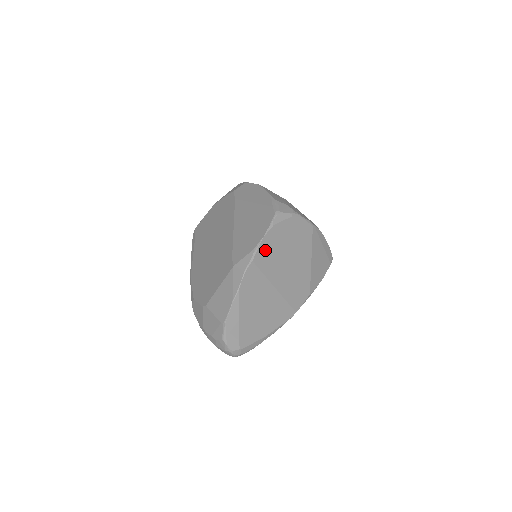
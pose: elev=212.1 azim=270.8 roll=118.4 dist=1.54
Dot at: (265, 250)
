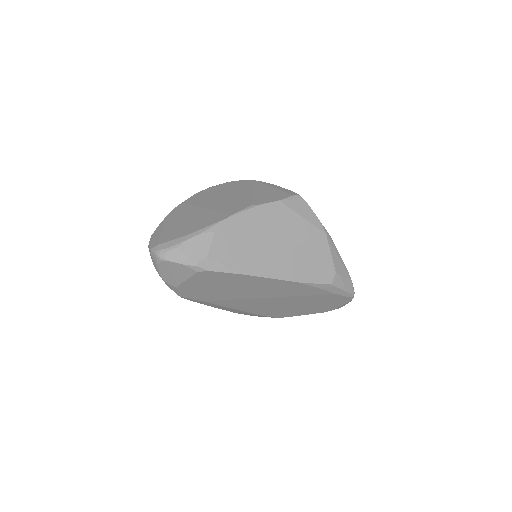
Dot at: (197, 197)
